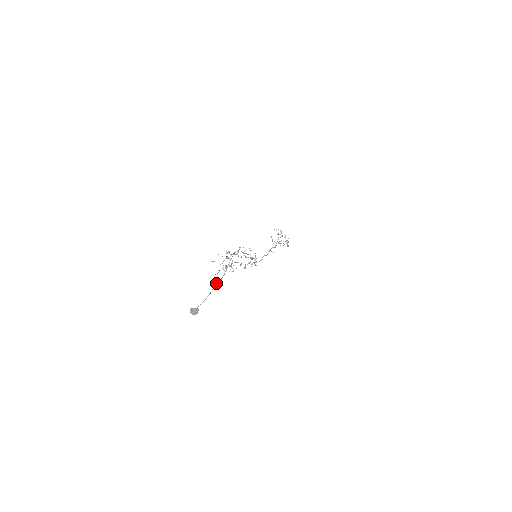
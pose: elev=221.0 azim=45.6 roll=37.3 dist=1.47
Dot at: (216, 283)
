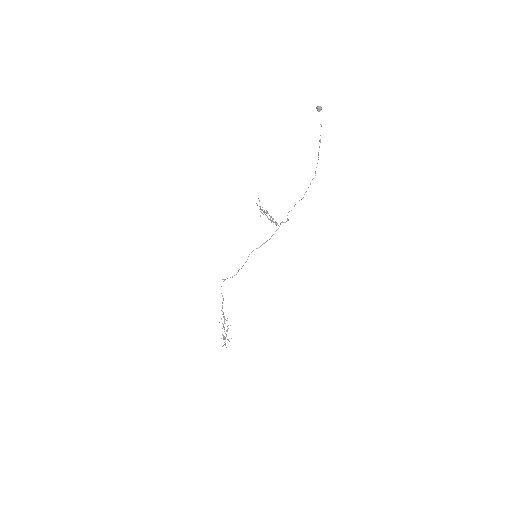
Dot at: occluded
